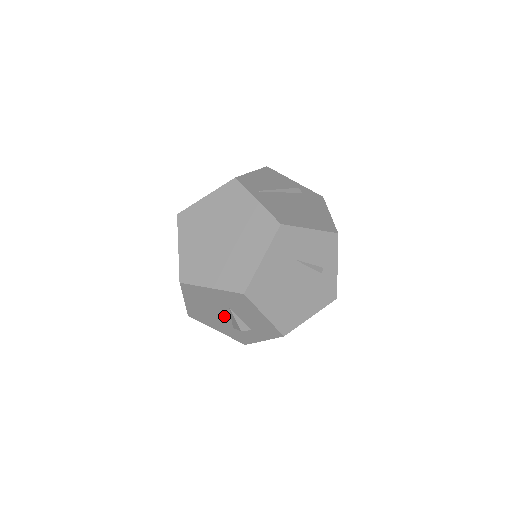
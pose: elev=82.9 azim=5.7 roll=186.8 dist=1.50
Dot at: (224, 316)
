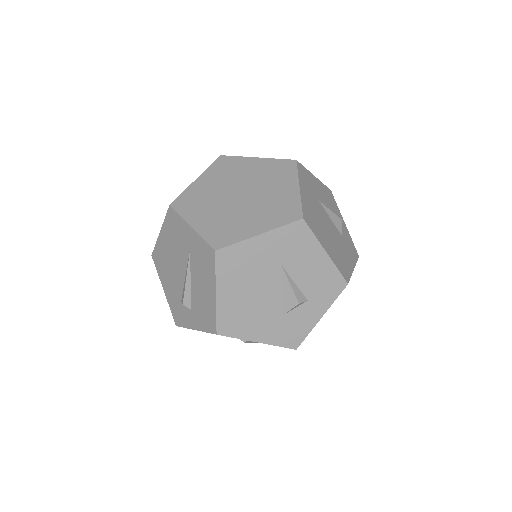
Dot at: (272, 294)
